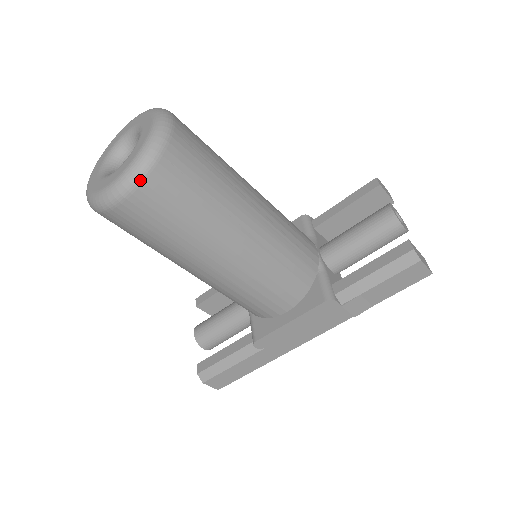
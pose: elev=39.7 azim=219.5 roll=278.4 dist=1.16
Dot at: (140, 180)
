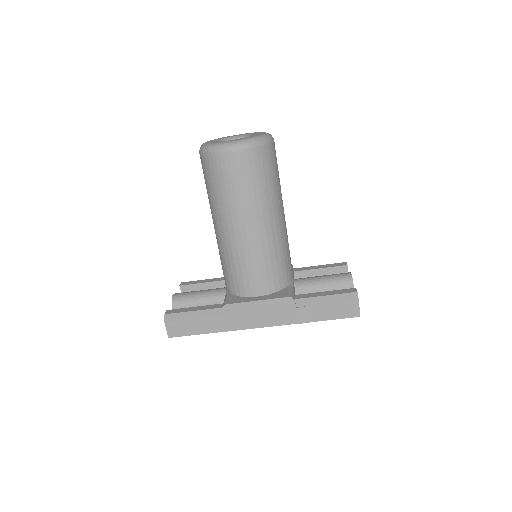
Dot at: (247, 147)
